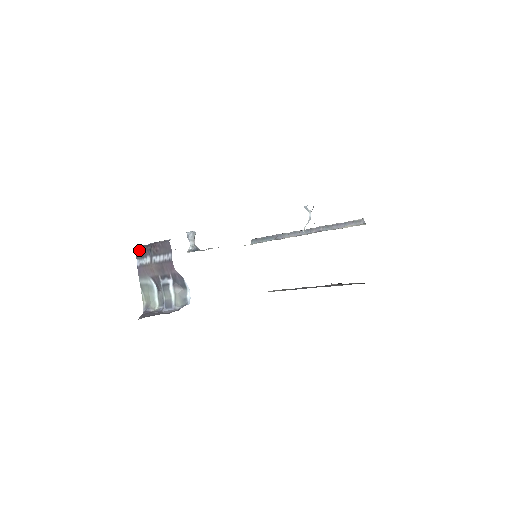
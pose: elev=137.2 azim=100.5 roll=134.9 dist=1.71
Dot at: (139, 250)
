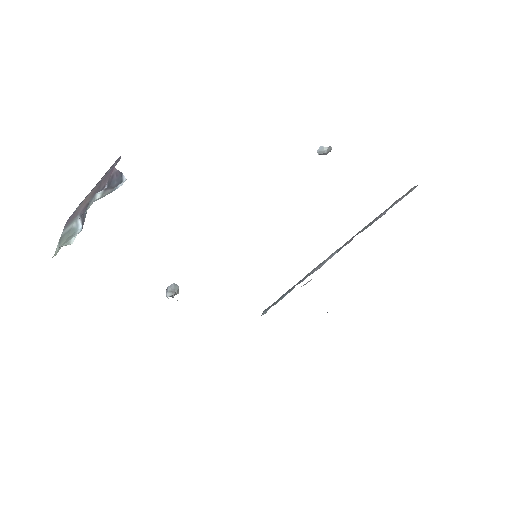
Dot at: occluded
